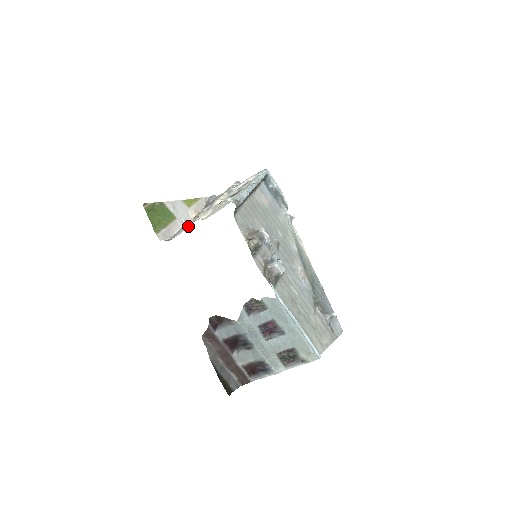
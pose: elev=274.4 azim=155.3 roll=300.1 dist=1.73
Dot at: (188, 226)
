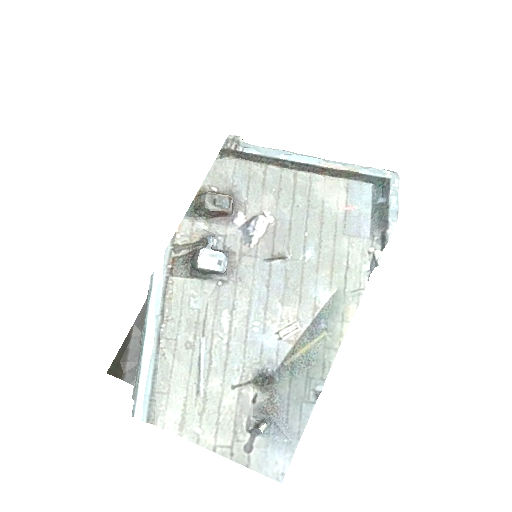
Dot at: occluded
